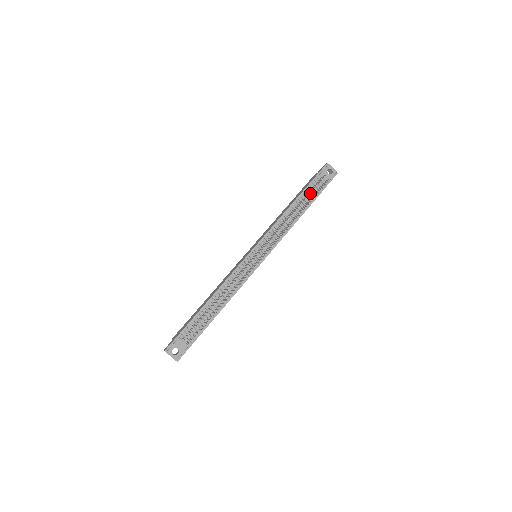
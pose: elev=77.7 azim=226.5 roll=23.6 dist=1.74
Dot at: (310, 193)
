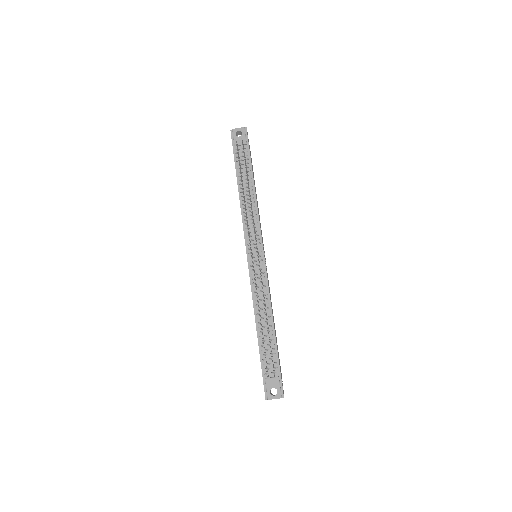
Dot at: (242, 166)
